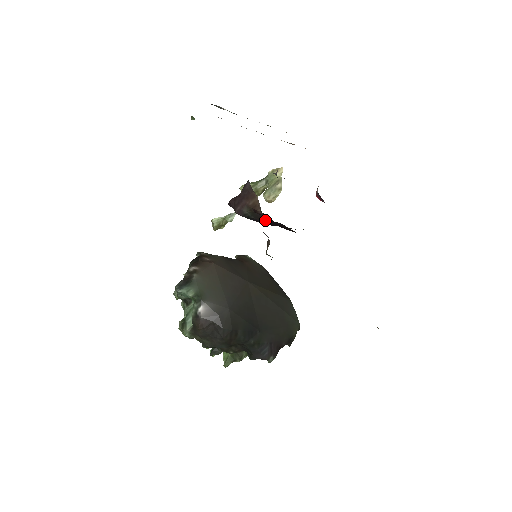
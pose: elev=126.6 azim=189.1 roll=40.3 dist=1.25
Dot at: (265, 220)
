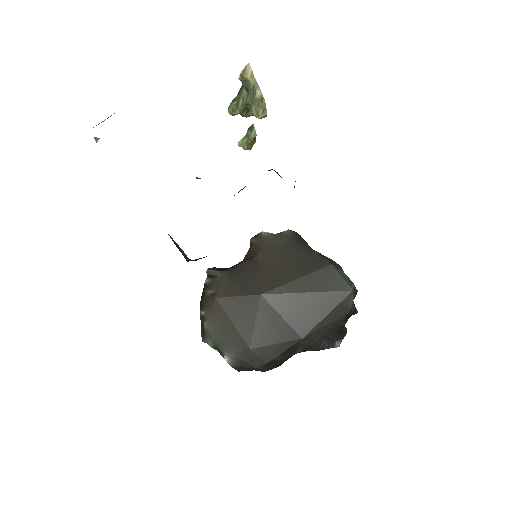
Dot at: occluded
